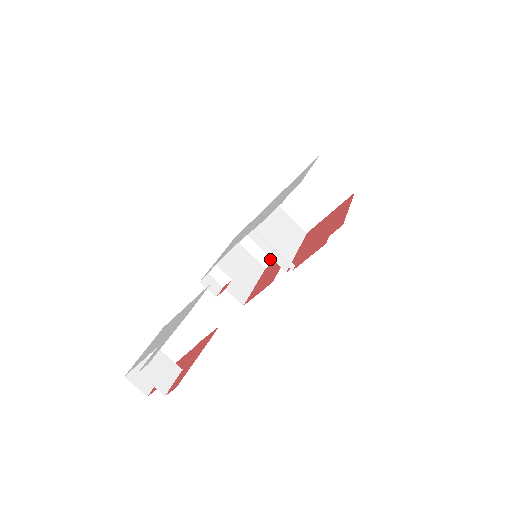
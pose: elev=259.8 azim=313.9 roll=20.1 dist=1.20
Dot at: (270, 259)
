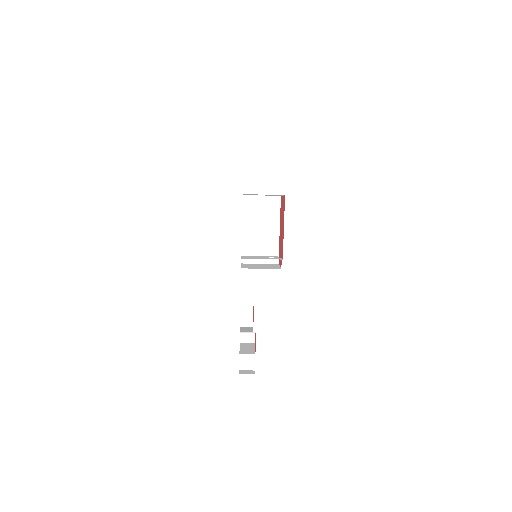
Dot at: occluded
